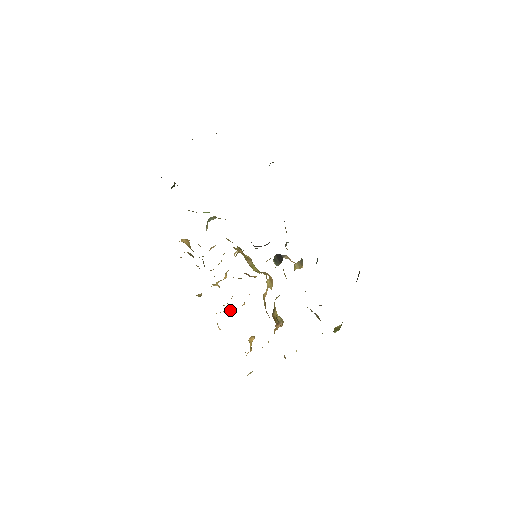
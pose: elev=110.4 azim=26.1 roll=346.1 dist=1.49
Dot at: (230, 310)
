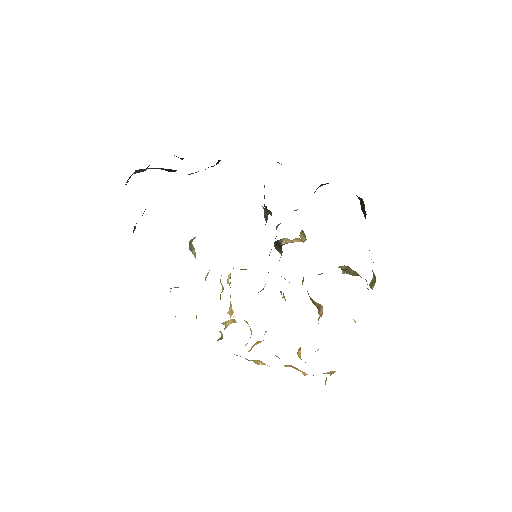
Dot at: (258, 341)
